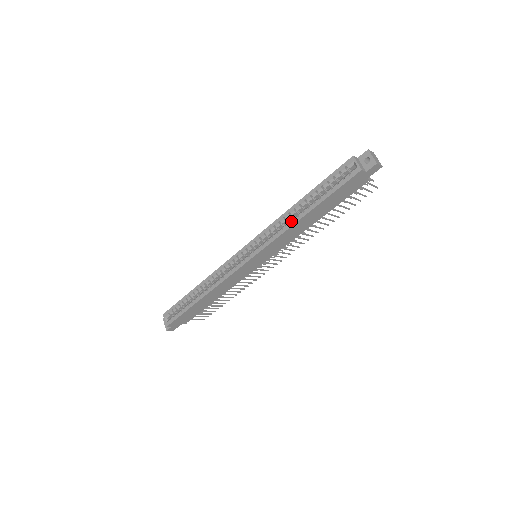
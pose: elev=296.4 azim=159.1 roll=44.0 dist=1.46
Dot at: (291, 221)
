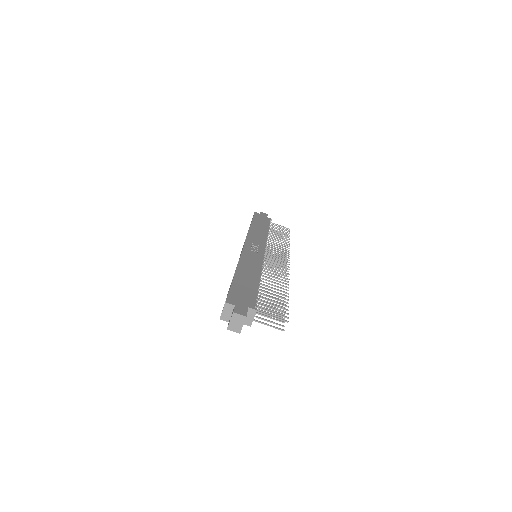
Dot at: (233, 276)
